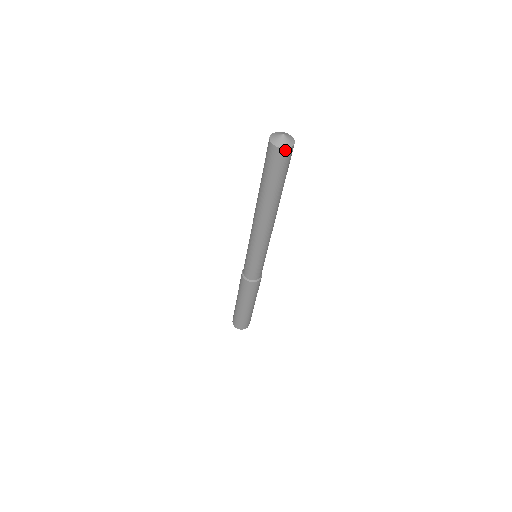
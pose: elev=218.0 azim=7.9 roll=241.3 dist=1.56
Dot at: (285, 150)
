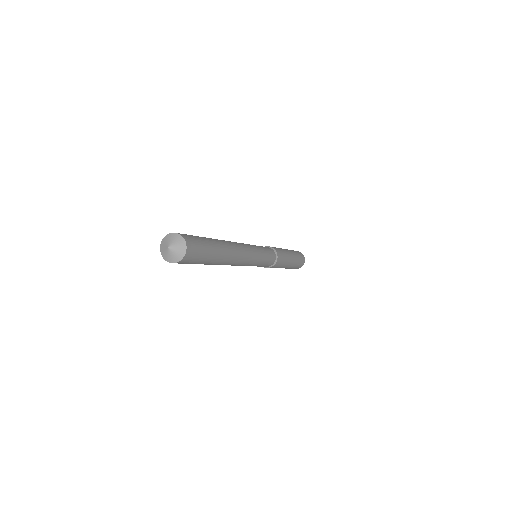
Dot at: occluded
